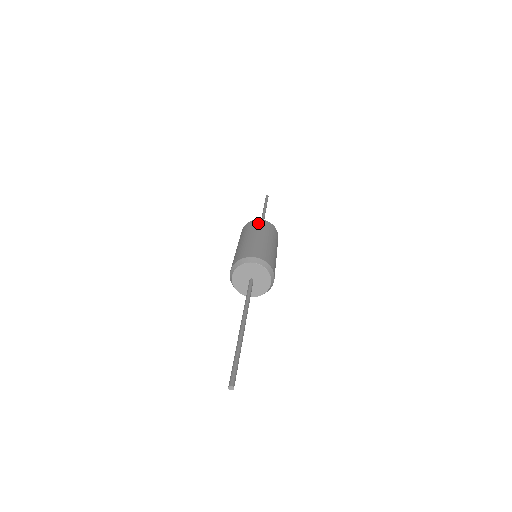
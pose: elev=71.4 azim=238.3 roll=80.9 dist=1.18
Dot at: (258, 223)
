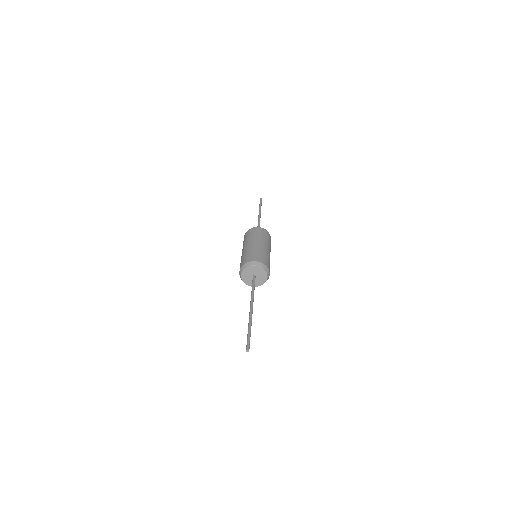
Dot at: (250, 232)
